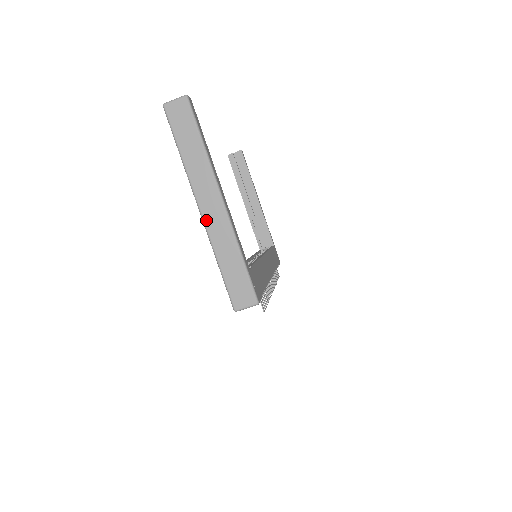
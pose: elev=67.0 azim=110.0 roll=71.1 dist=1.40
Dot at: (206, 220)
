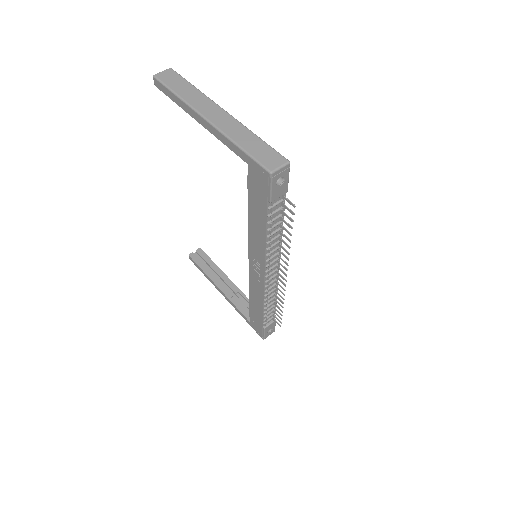
Dot at: (215, 123)
